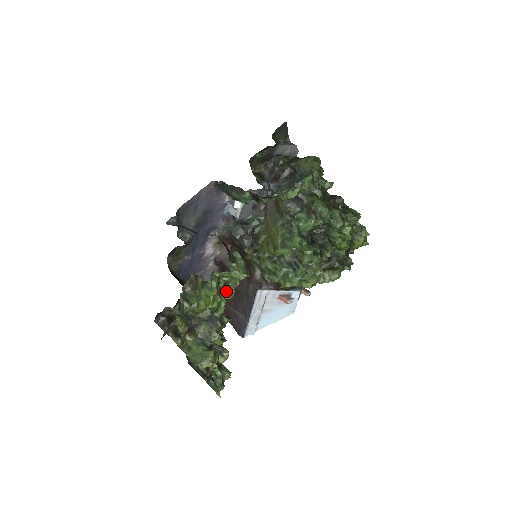
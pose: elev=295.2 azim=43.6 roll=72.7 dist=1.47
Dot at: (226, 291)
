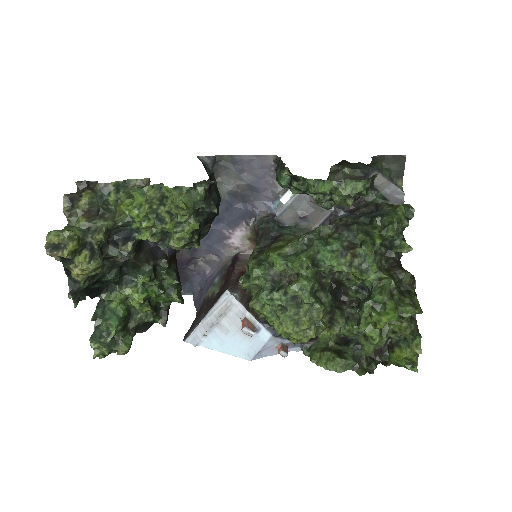
Dot at: (165, 222)
